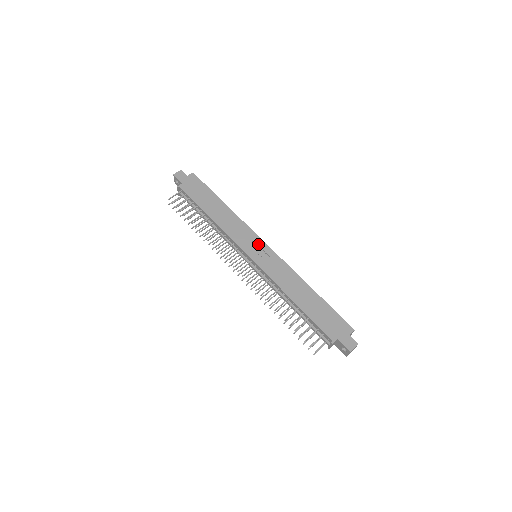
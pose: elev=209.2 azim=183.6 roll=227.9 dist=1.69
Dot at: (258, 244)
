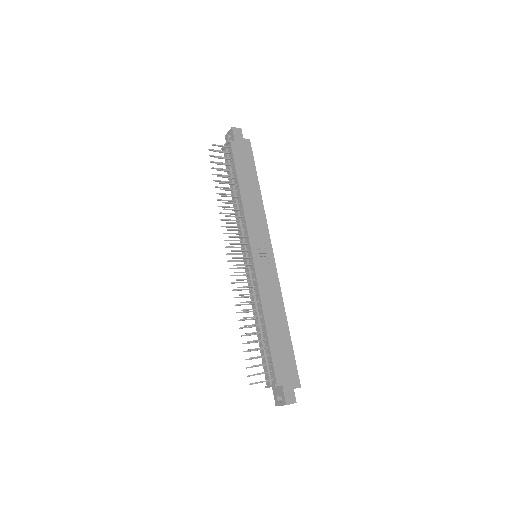
Dot at: (266, 247)
